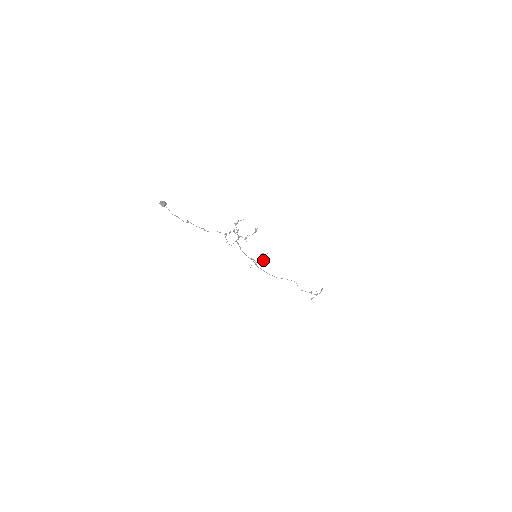
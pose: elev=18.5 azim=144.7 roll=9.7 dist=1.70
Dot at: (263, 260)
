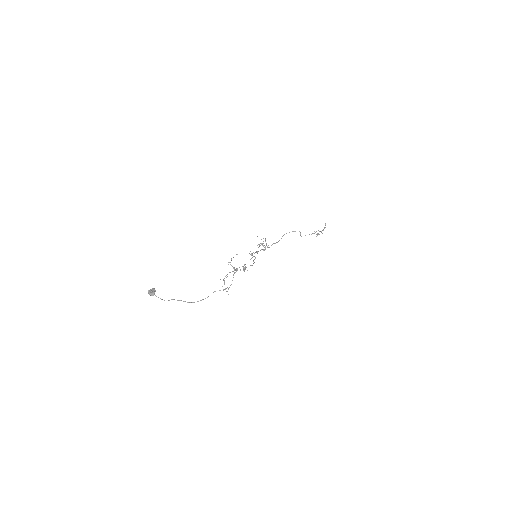
Dot at: occluded
